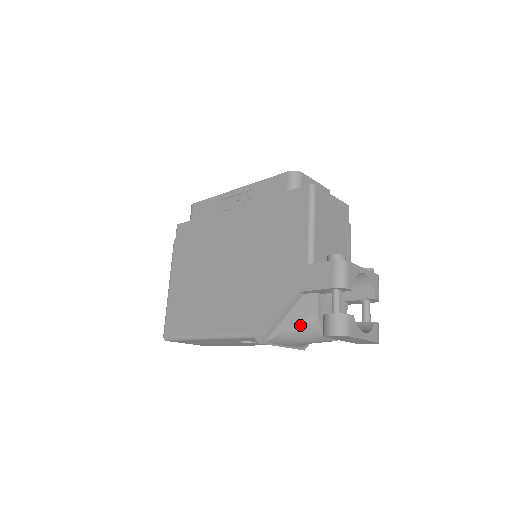
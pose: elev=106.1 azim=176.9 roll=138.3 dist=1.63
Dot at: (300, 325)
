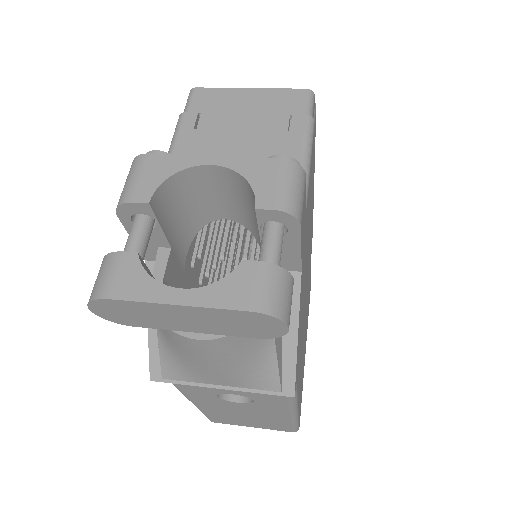
Dot at: occluded
